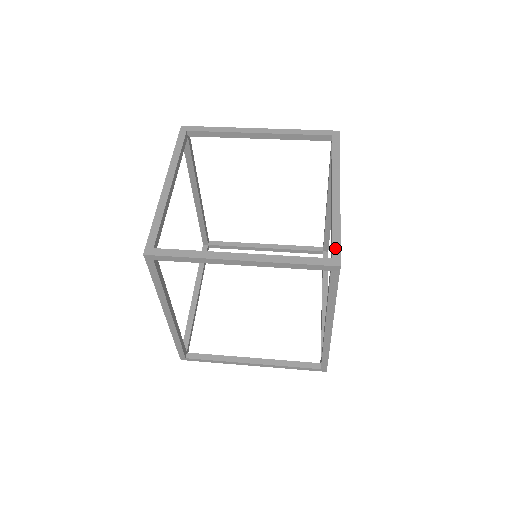
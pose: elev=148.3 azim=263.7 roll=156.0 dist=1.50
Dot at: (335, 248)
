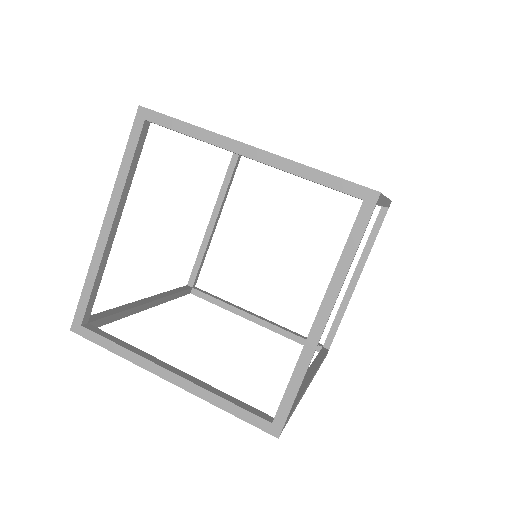
Dot at: (282, 411)
